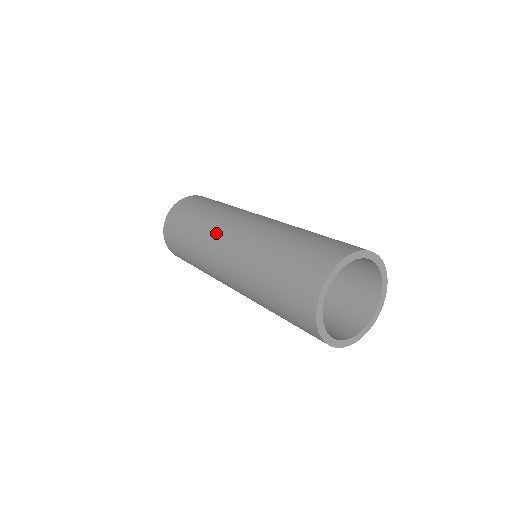
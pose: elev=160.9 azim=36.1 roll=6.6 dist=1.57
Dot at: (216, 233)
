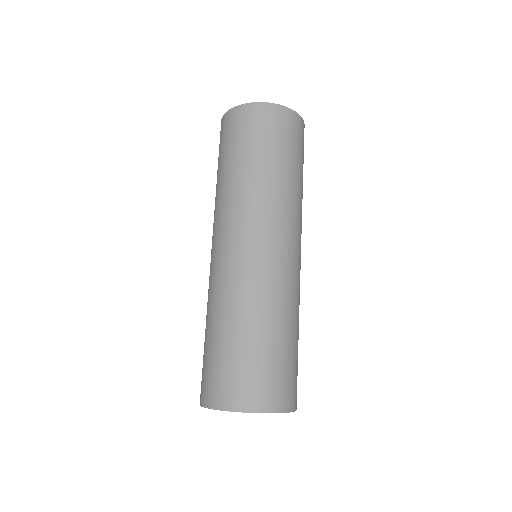
Dot at: (247, 219)
